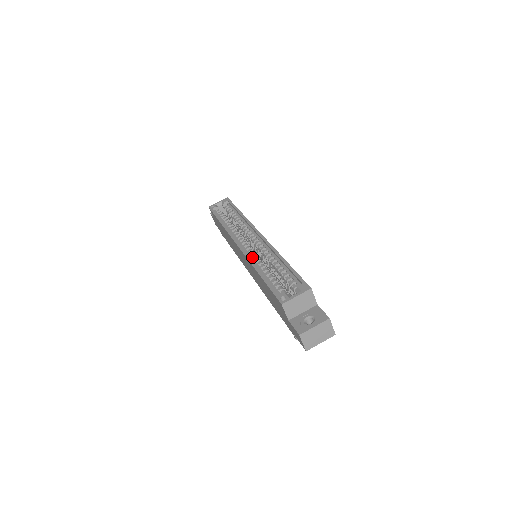
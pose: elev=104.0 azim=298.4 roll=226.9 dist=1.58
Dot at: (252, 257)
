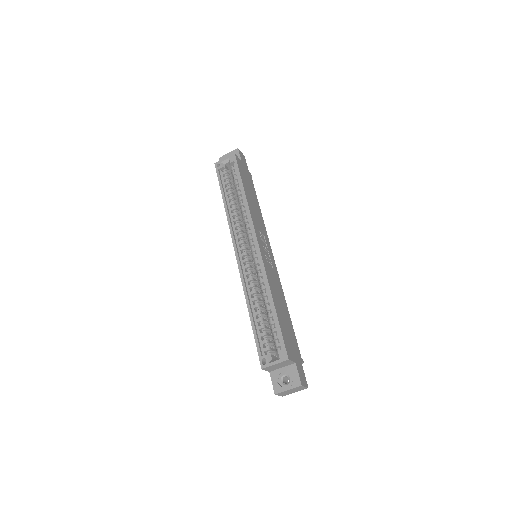
Dot at: (247, 280)
